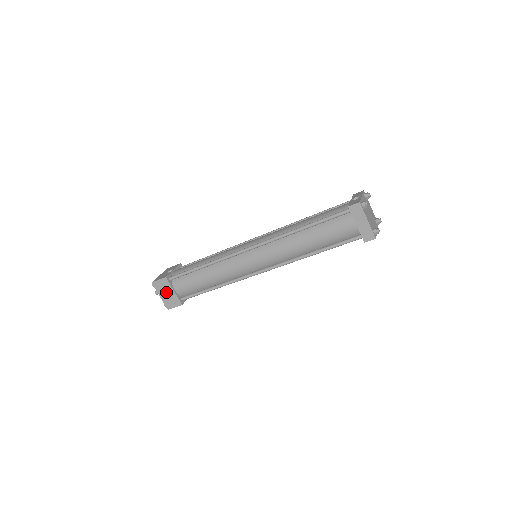
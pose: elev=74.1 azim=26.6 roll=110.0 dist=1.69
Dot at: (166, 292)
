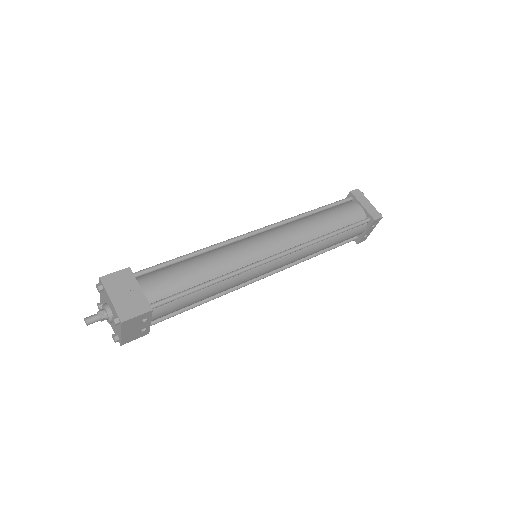
Dot at: (125, 291)
